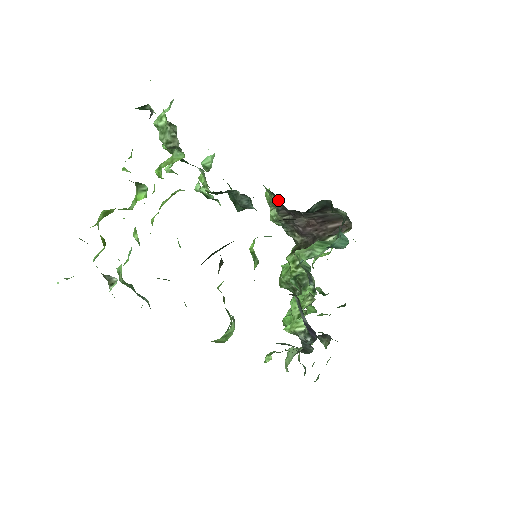
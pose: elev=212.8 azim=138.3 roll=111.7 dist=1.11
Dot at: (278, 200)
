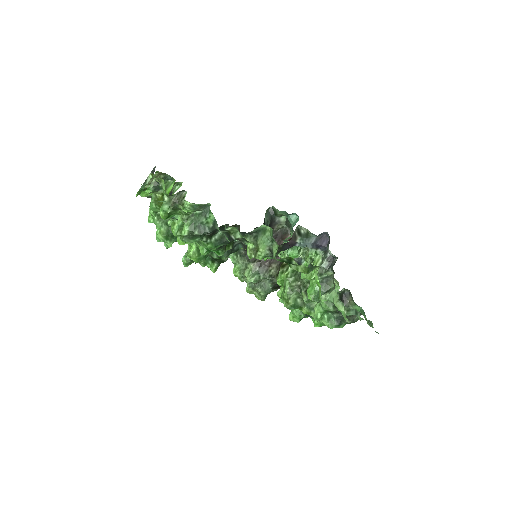
Dot at: (244, 253)
